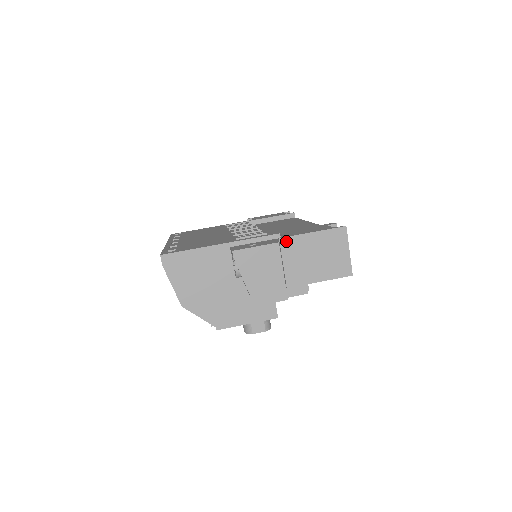
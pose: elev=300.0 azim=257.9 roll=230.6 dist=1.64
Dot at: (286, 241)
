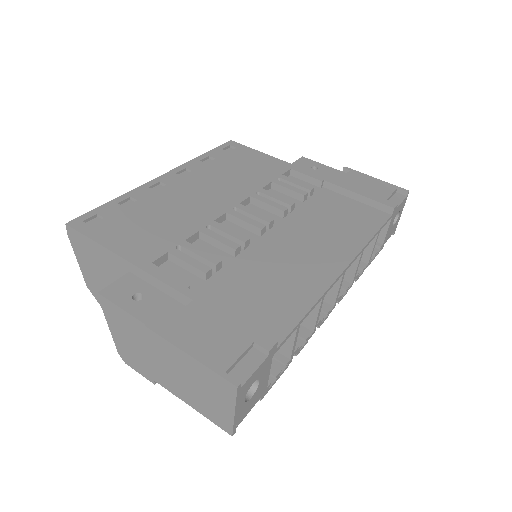
Dot at: (153, 335)
